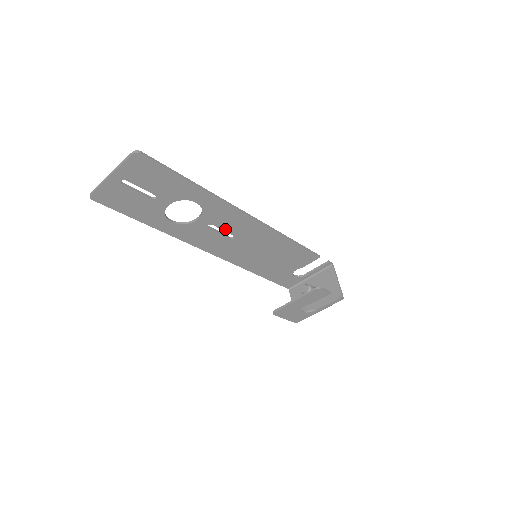
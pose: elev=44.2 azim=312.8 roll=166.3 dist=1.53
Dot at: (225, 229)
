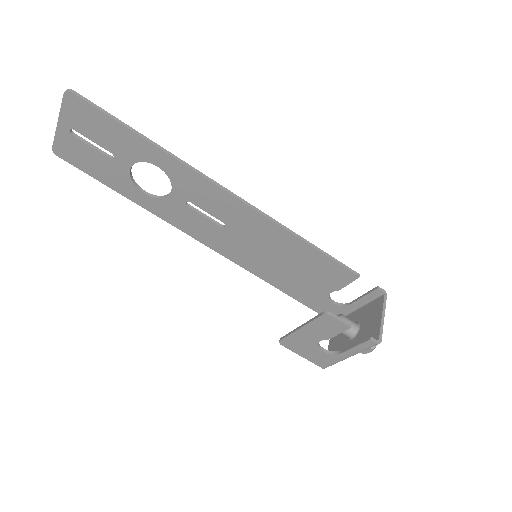
Dot at: (209, 211)
